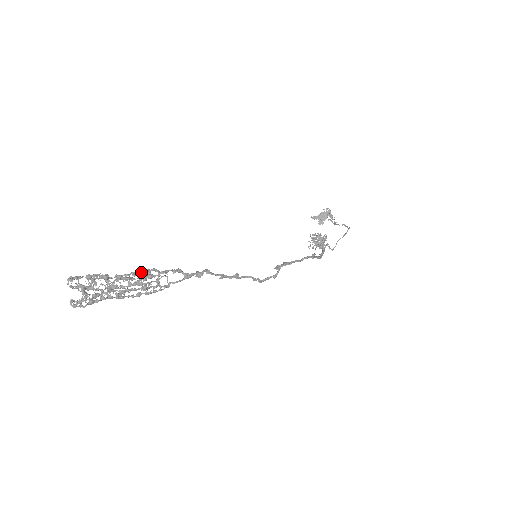
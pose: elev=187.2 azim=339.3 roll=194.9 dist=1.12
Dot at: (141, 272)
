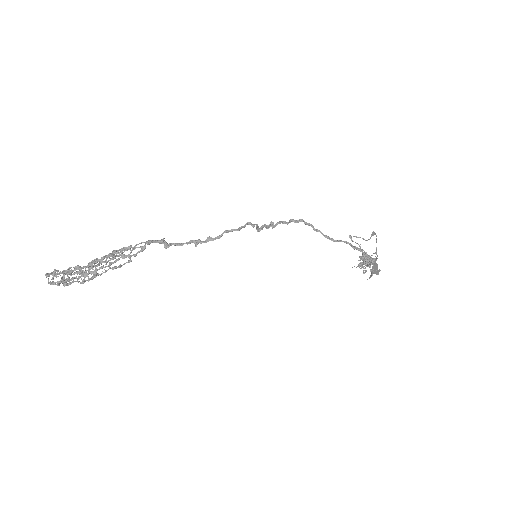
Dot at: (110, 259)
